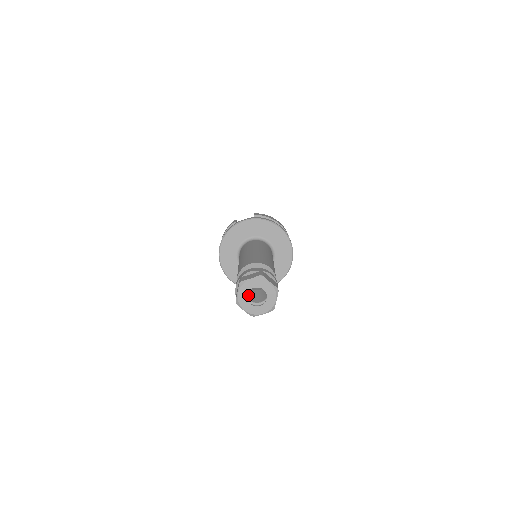
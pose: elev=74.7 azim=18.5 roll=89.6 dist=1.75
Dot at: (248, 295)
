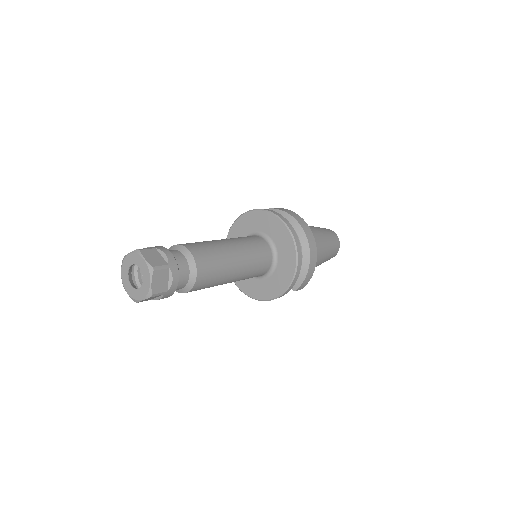
Dot at: occluded
